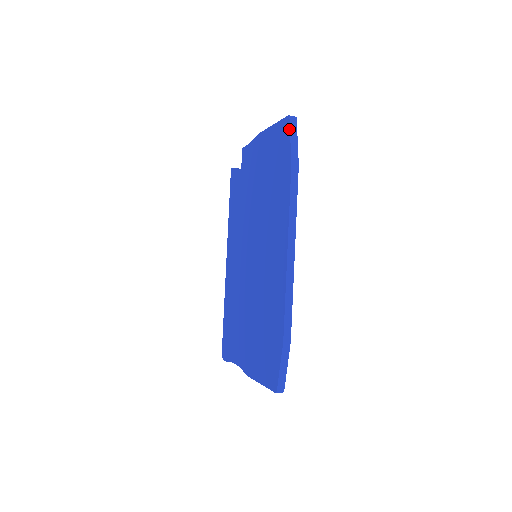
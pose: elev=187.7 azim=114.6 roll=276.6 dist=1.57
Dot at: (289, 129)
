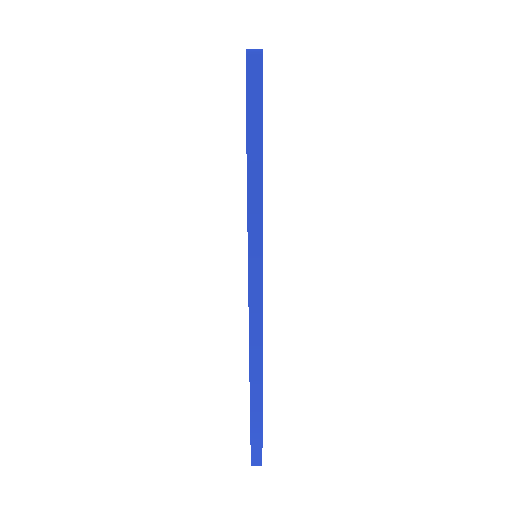
Dot at: occluded
